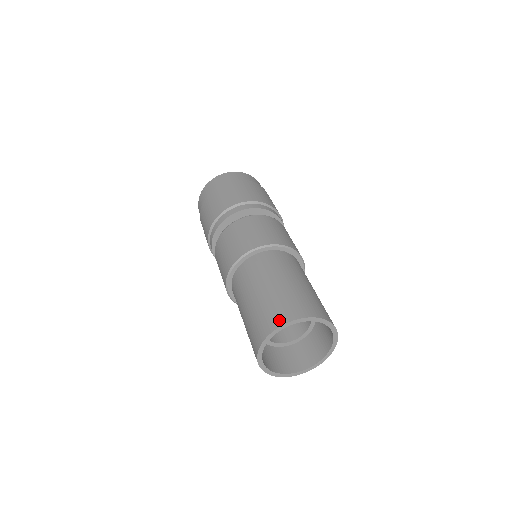
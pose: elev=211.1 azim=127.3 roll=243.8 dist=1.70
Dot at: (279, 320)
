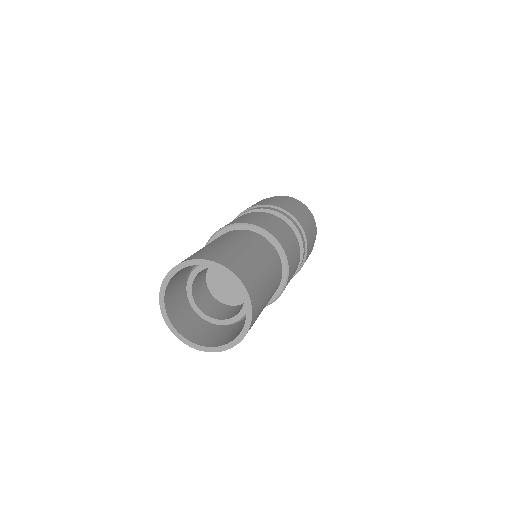
Dot at: (219, 259)
